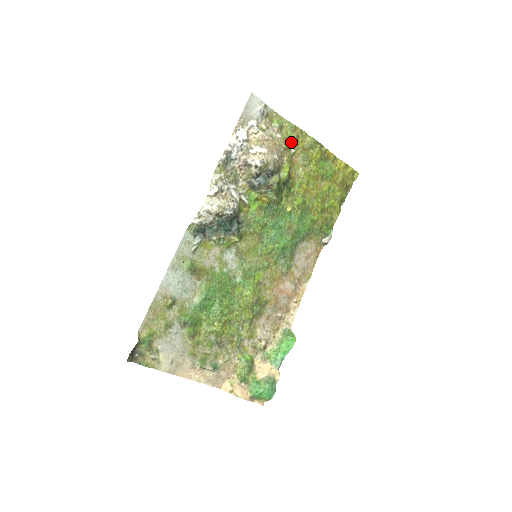
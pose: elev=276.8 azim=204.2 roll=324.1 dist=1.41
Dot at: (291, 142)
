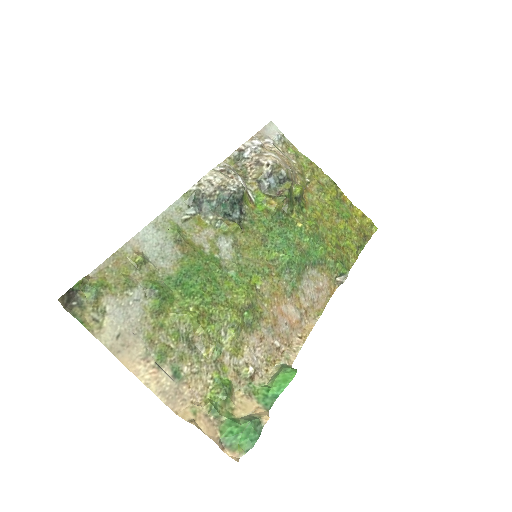
Dot at: (306, 172)
